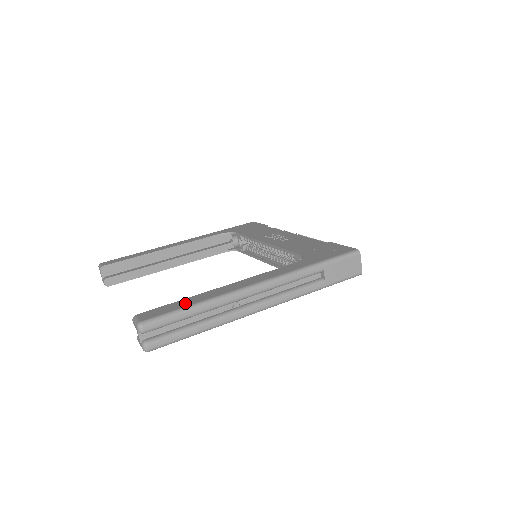
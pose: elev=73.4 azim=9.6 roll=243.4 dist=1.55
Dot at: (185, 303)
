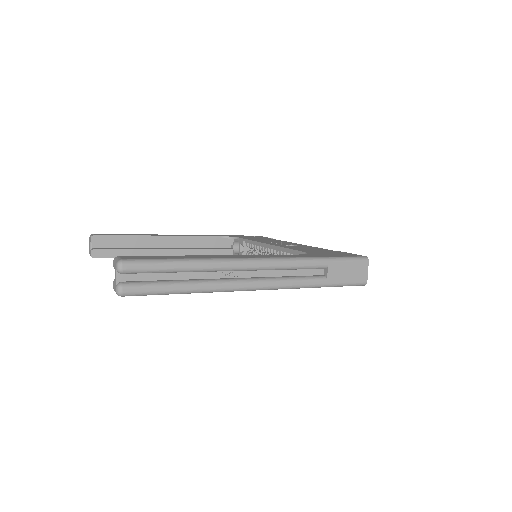
Dot at: (174, 257)
